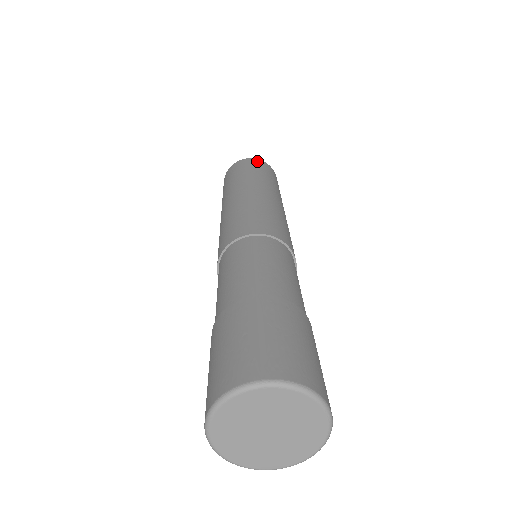
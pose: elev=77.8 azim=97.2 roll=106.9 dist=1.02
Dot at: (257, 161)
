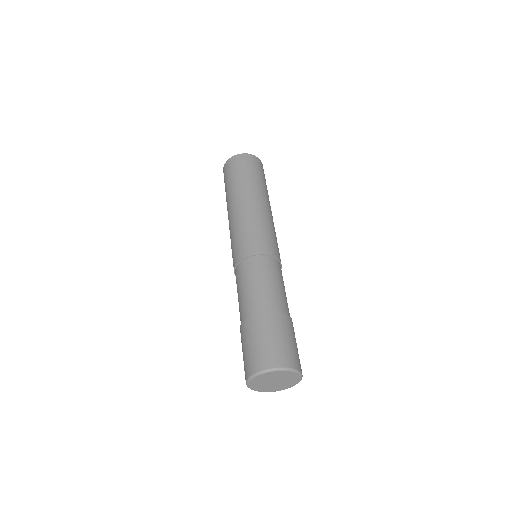
Dot at: (261, 163)
